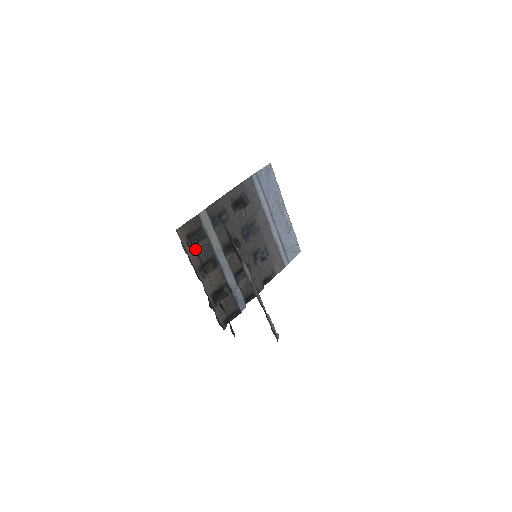
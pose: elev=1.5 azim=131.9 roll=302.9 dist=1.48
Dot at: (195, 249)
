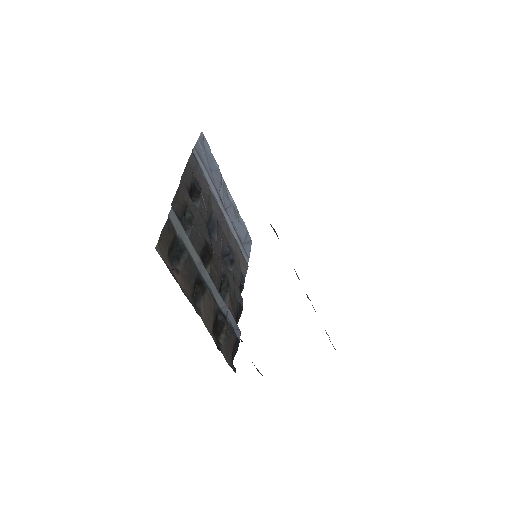
Dot at: (180, 271)
